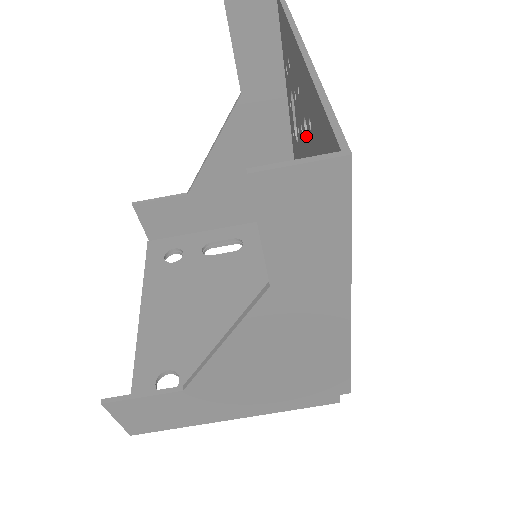
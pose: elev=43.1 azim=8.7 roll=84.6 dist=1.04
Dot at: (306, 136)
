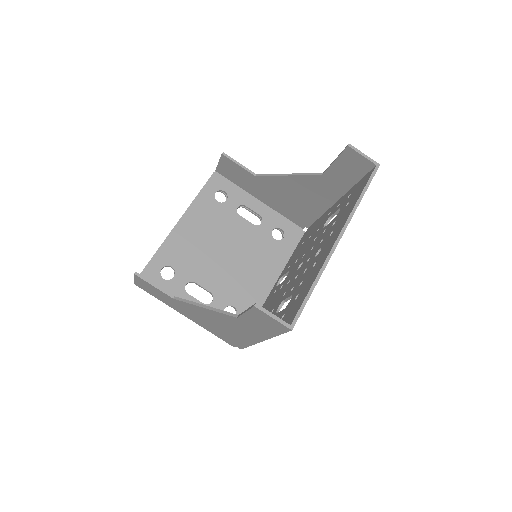
Dot at: (316, 254)
